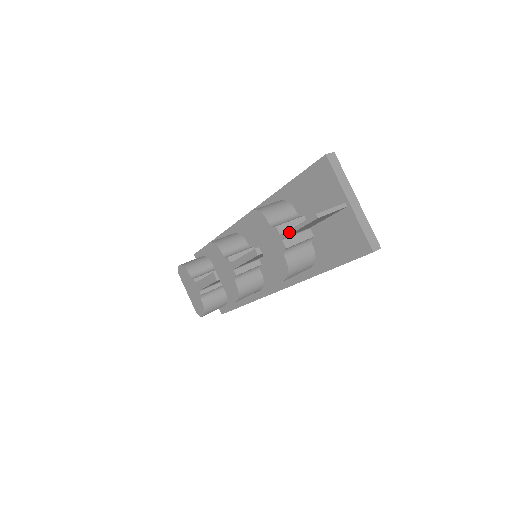
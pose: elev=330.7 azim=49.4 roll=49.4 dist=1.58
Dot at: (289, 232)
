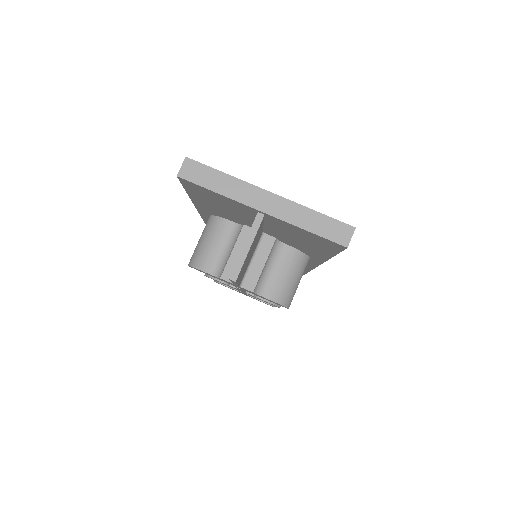
Dot at: (235, 284)
